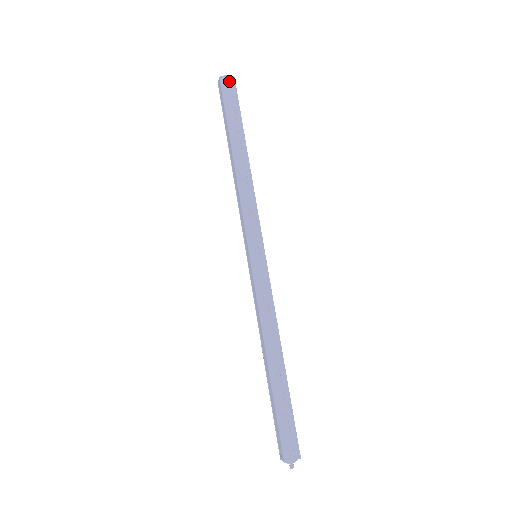
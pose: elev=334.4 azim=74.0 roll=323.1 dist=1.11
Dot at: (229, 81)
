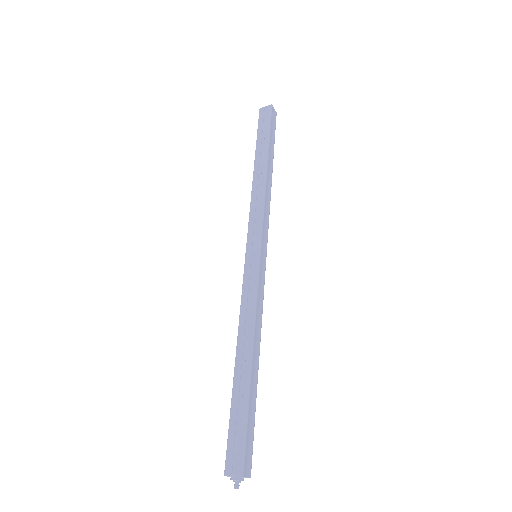
Dot at: (267, 110)
